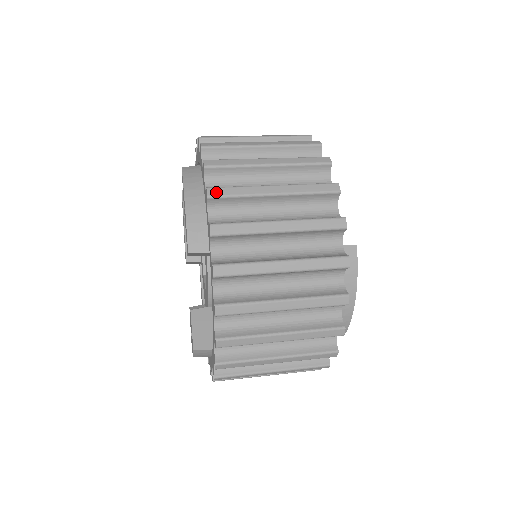
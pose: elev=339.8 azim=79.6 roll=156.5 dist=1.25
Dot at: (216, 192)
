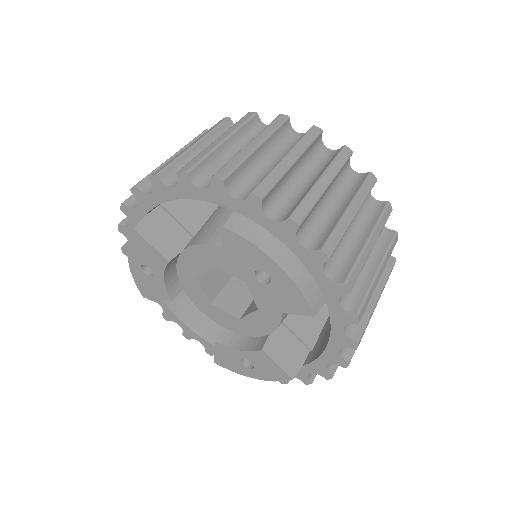
Dot at: (331, 248)
